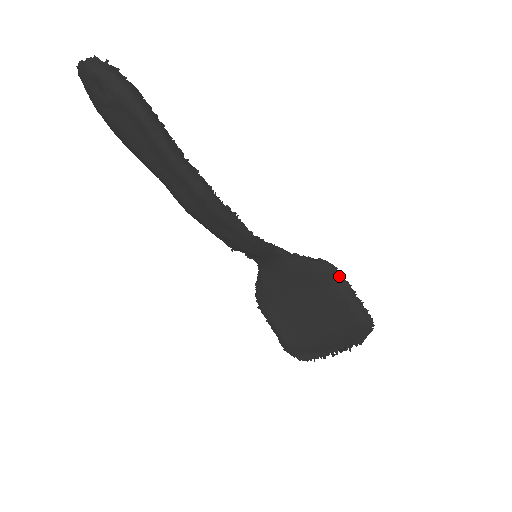
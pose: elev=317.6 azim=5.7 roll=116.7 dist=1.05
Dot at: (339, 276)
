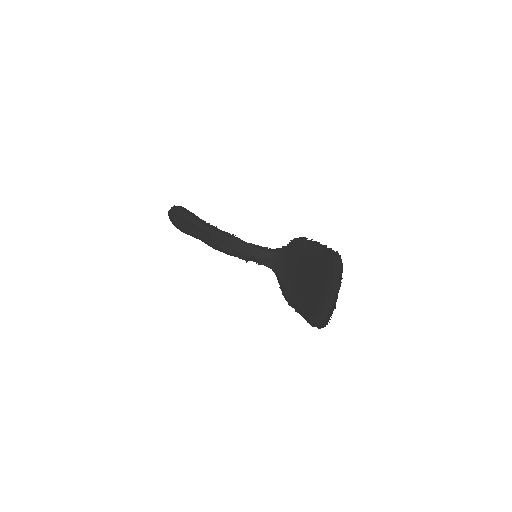
Dot at: (309, 241)
